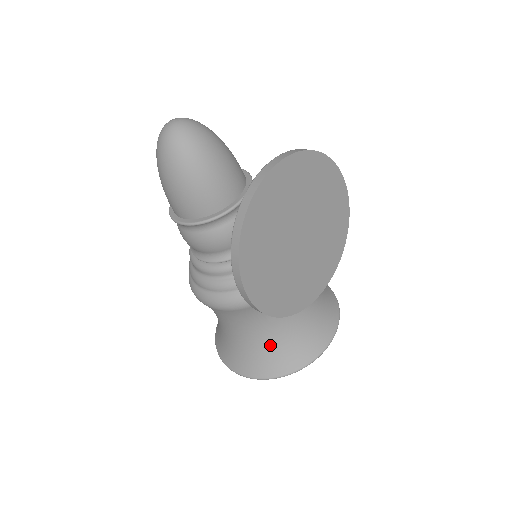
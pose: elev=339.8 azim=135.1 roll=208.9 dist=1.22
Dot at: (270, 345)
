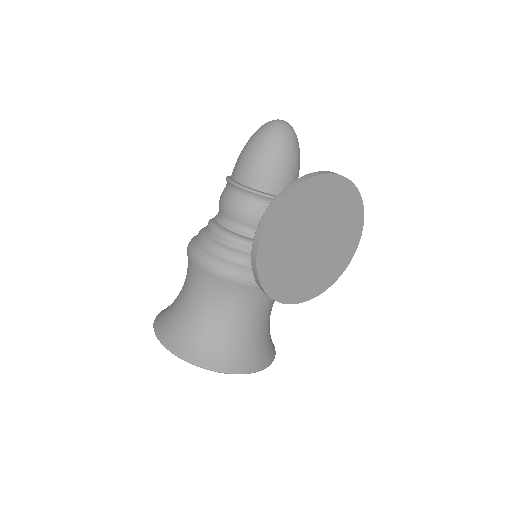
Dot at: (211, 332)
